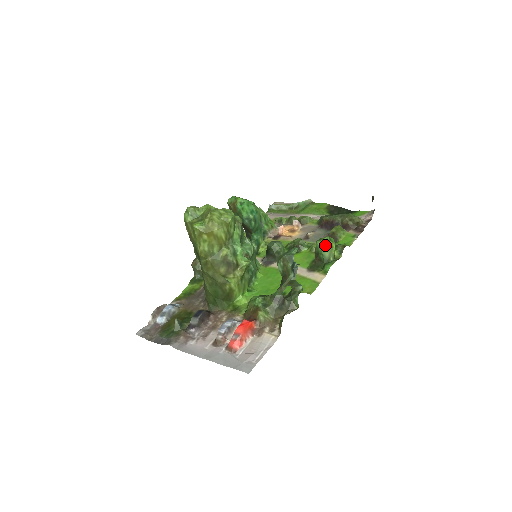
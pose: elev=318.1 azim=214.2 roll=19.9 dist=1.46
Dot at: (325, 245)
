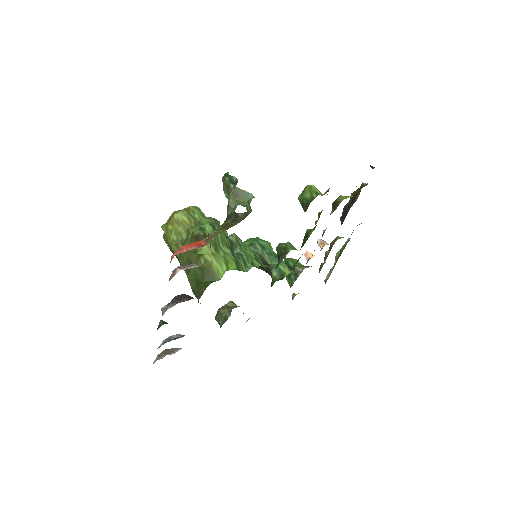
Dot at: (303, 191)
